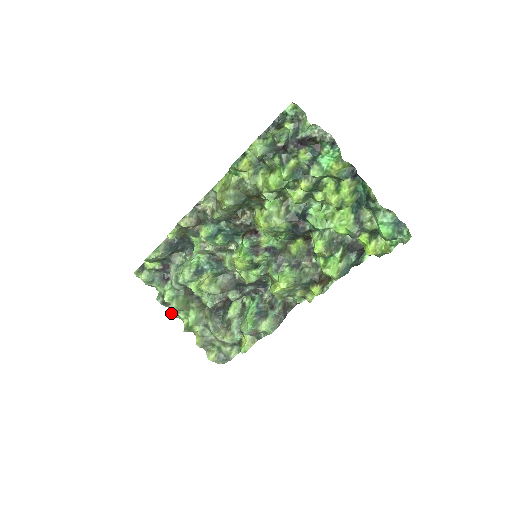
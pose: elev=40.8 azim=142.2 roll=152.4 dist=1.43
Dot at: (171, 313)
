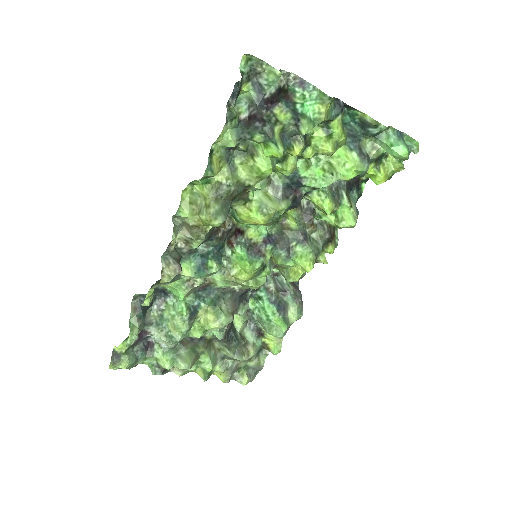
Dot at: (178, 375)
